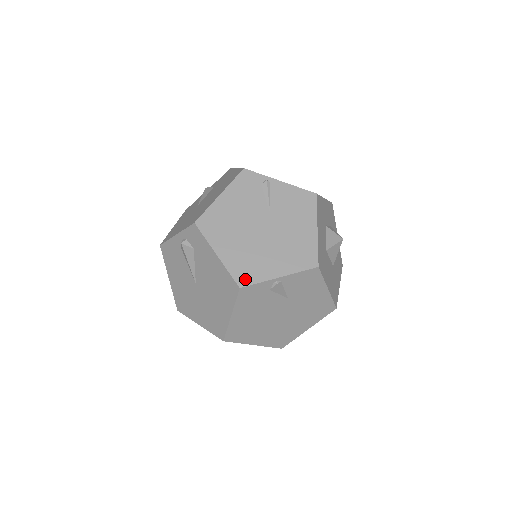
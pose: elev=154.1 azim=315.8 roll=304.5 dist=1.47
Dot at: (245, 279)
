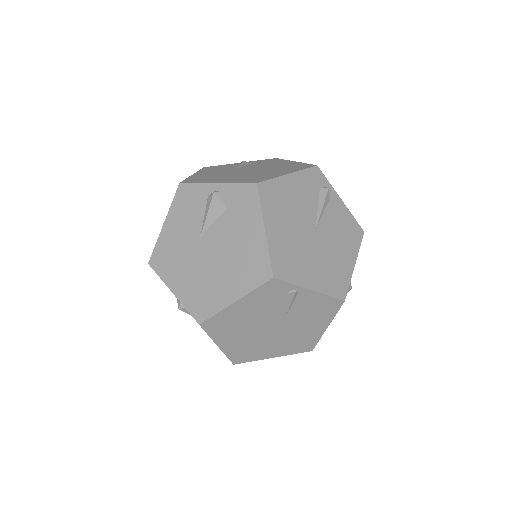
Dot at: (240, 360)
